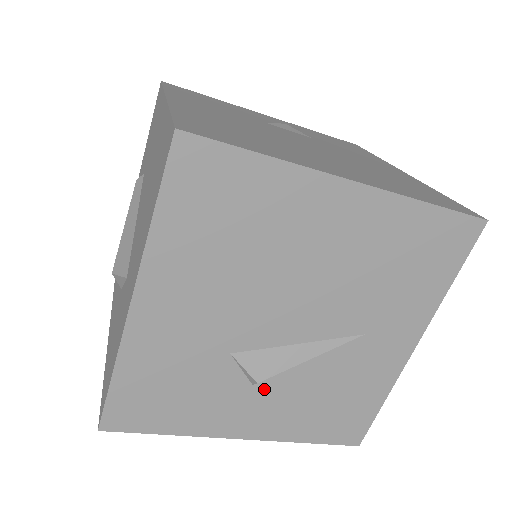
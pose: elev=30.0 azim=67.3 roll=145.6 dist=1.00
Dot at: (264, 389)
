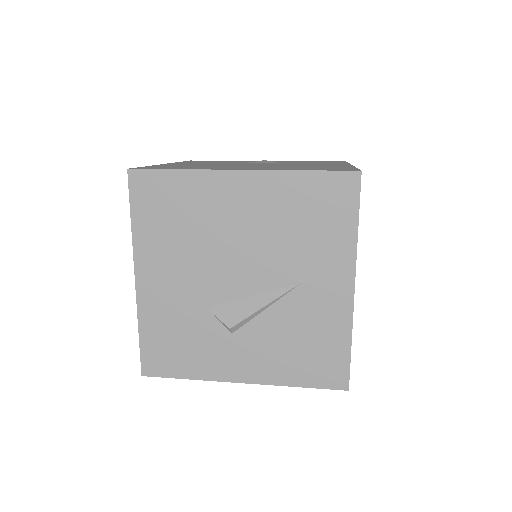
Dot at: (242, 337)
